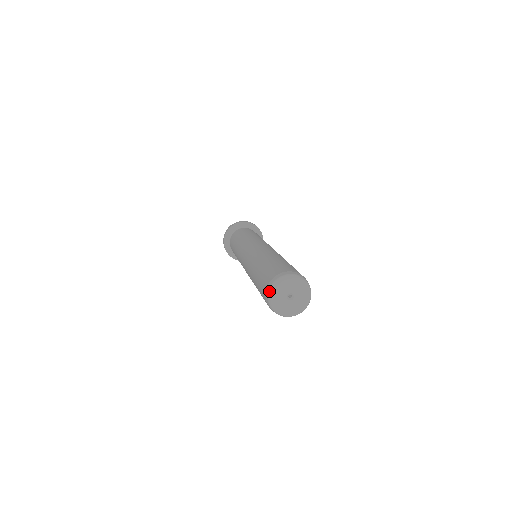
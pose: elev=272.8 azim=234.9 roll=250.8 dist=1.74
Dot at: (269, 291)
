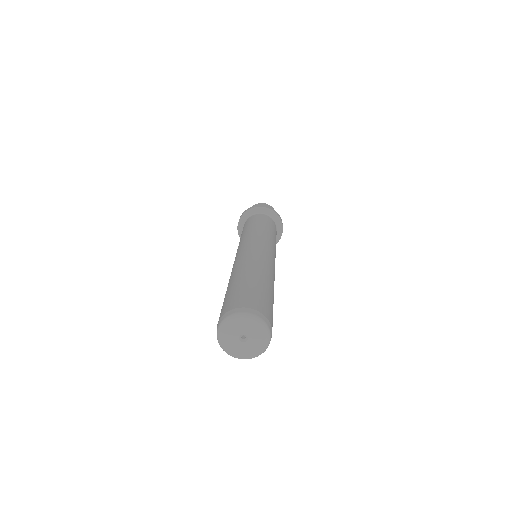
Dot at: (223, 321)
